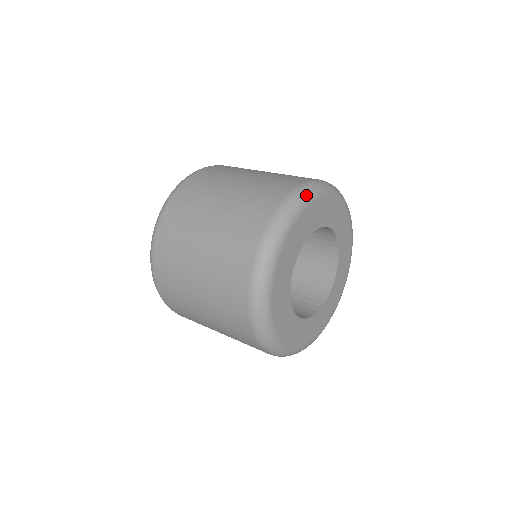
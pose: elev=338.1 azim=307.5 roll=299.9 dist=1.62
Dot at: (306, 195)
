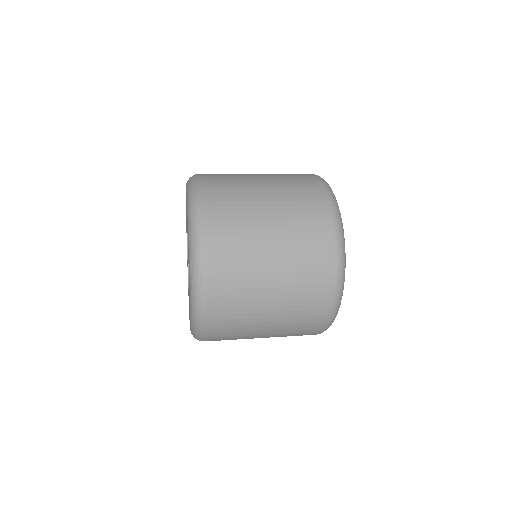
Dot at: occluded
